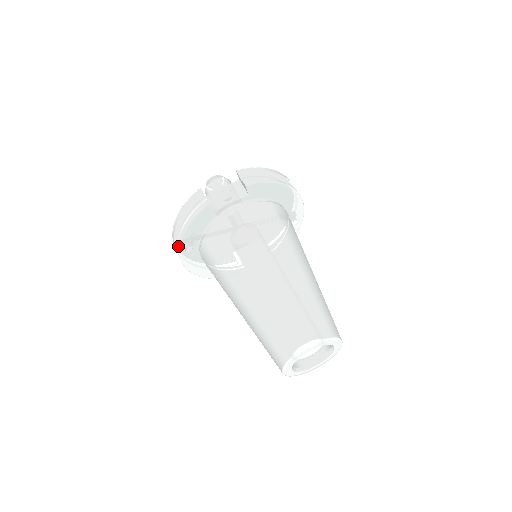
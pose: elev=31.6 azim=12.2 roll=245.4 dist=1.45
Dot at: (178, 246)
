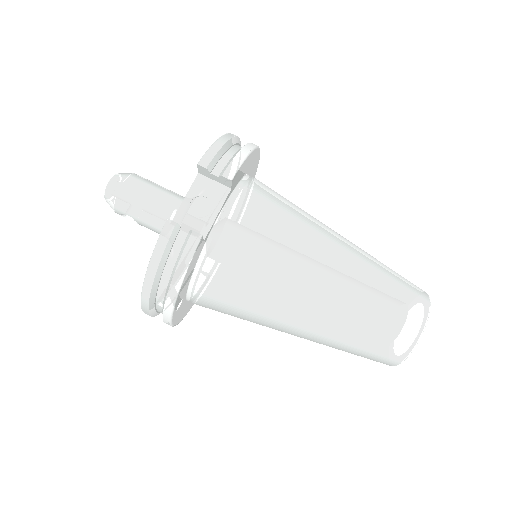
Dot at: (169, 313)
